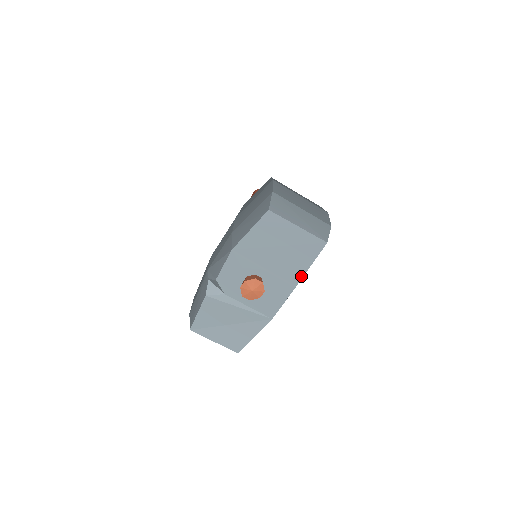
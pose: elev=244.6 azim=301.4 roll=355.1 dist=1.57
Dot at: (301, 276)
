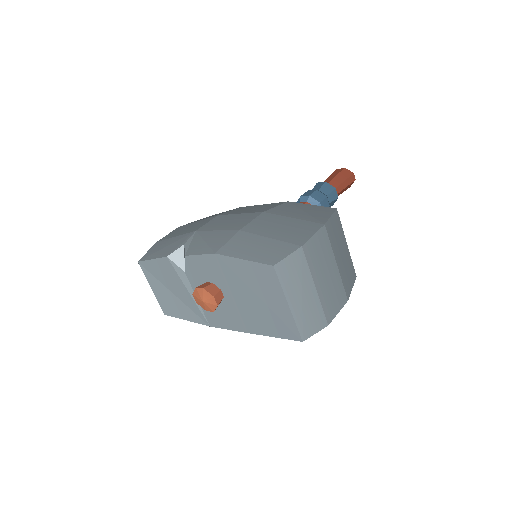
Dot at: (258, 332)
